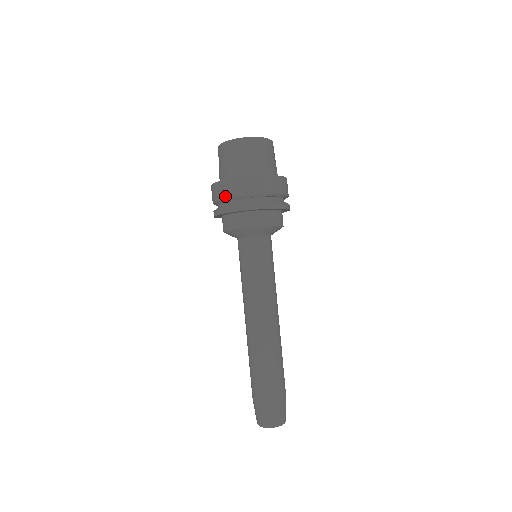
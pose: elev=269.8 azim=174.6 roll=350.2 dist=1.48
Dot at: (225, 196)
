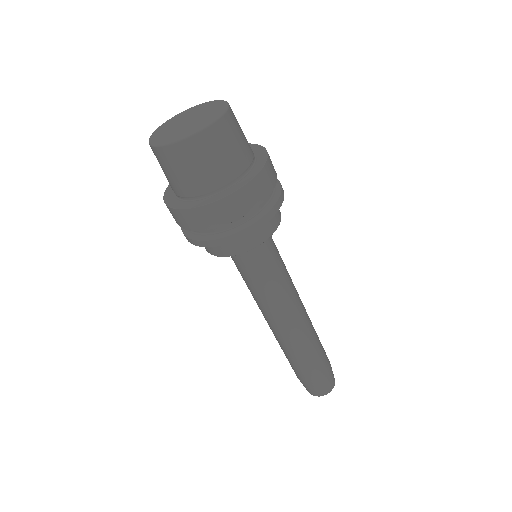
Dot at: occluded
